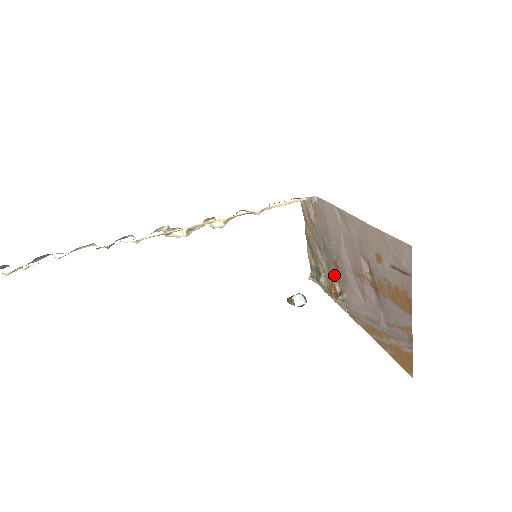
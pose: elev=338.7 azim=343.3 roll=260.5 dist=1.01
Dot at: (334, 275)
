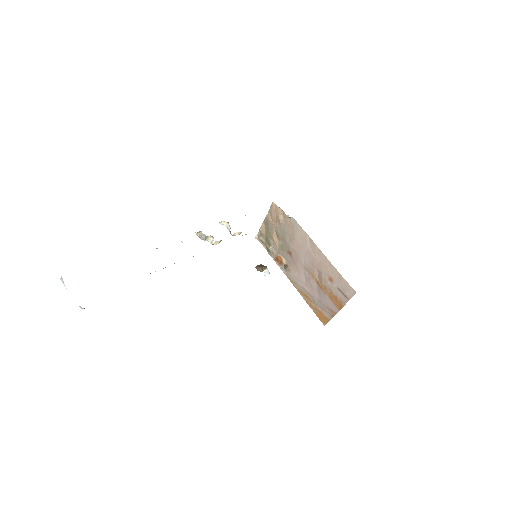
Dot at: (284, 255)
